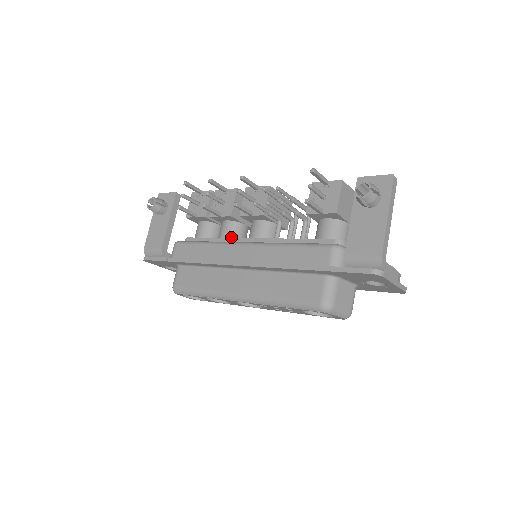
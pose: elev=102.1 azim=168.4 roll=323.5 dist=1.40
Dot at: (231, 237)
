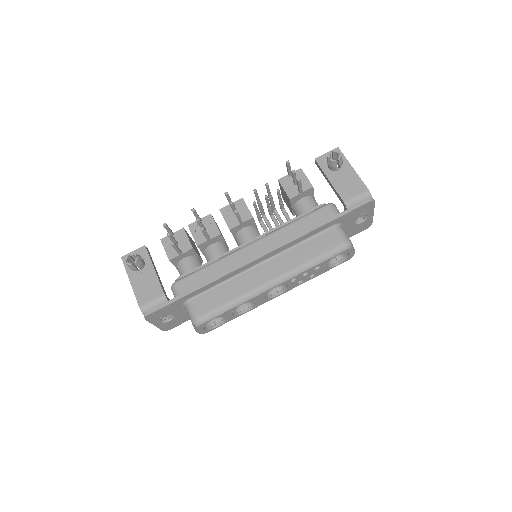
Dot at: occluded
